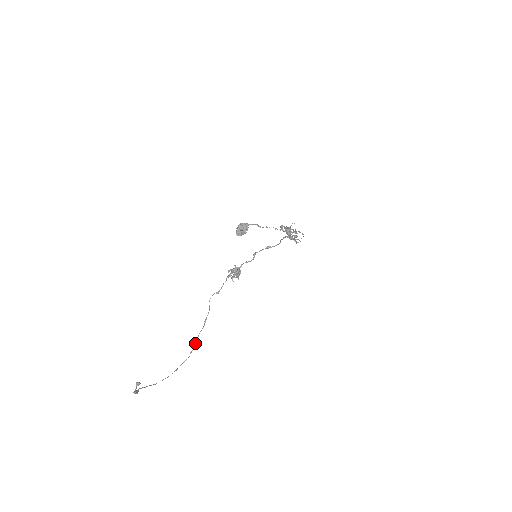
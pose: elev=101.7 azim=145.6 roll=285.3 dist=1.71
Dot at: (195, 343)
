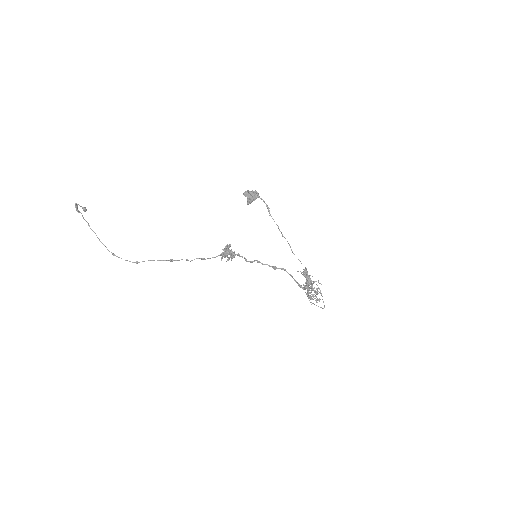
Dot at: occluded
